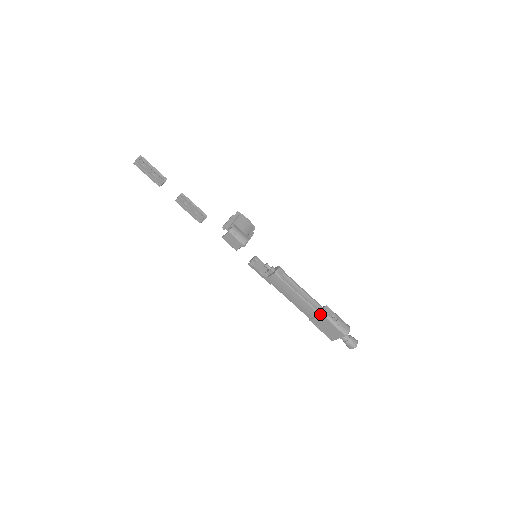
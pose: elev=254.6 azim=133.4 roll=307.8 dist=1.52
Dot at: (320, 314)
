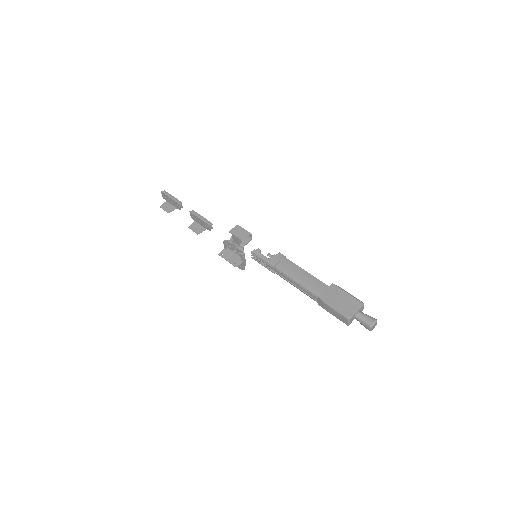
Dot at: (330, 285)
